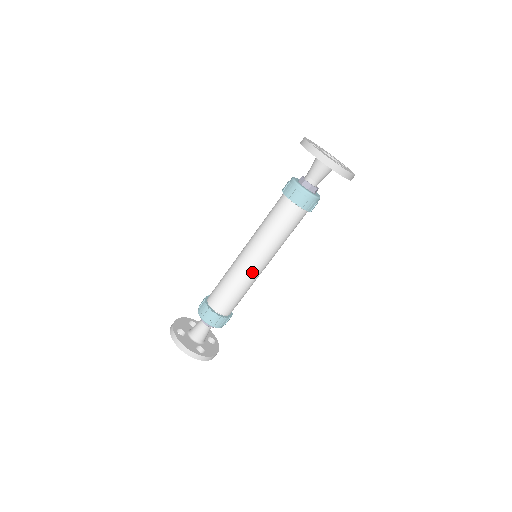
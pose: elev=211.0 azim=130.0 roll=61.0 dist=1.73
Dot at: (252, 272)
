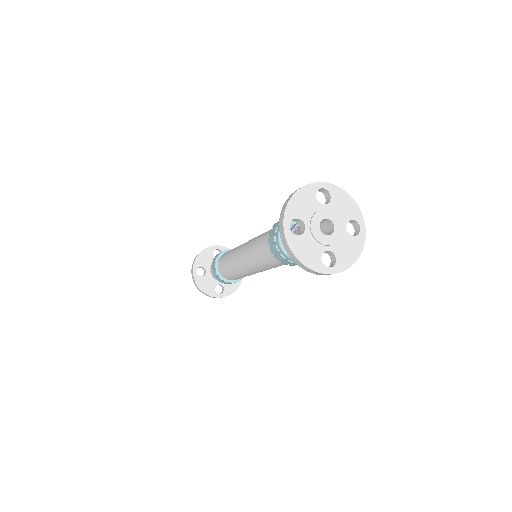
Dot at: (250, 274)
